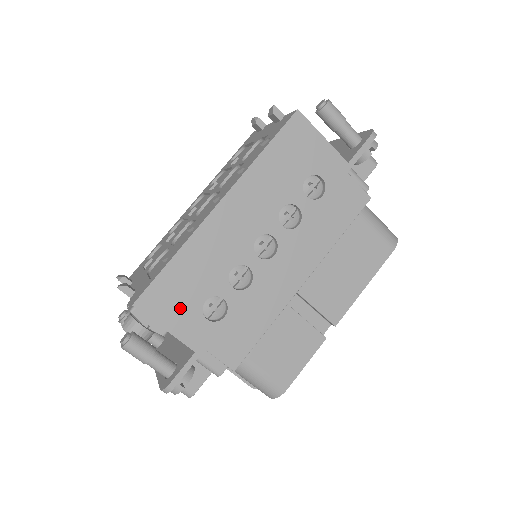
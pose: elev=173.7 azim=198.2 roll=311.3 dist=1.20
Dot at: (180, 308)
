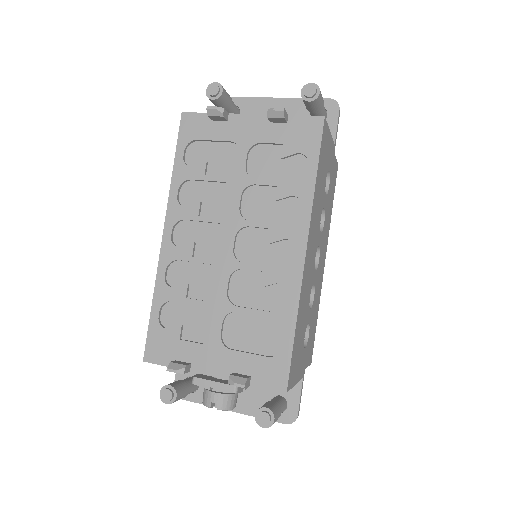
Dot at: (299, 359)
